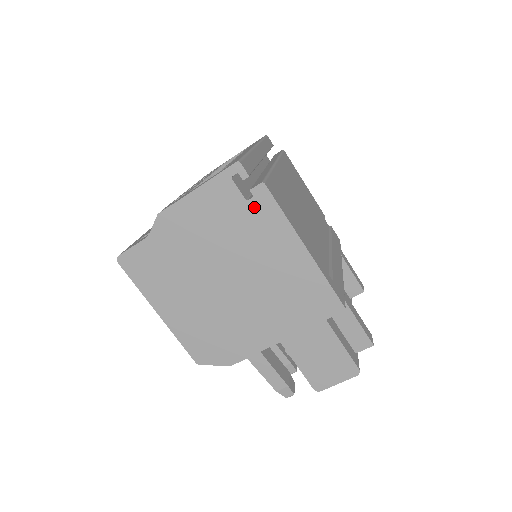
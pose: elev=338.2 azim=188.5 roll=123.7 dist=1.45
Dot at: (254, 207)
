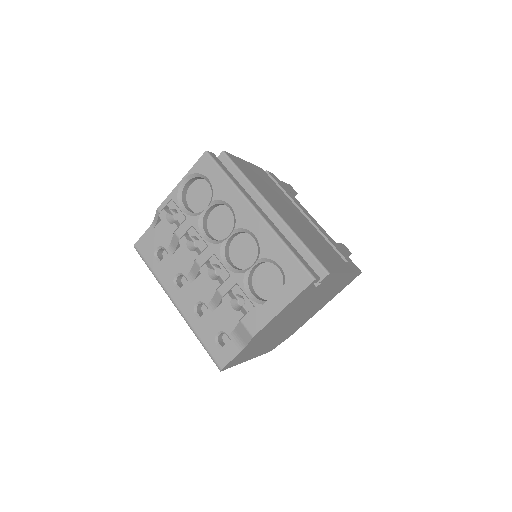
Dot at: (320, 285)
